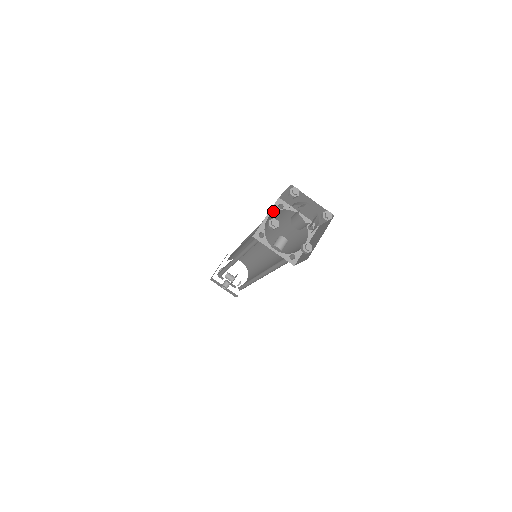
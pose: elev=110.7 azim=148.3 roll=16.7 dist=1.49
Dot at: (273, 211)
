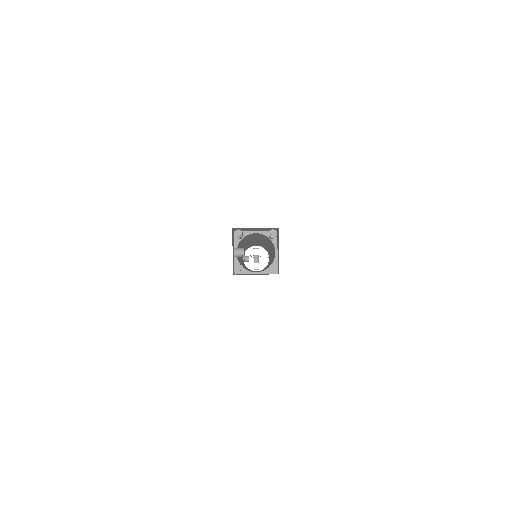
Dot at: (264, 233)
